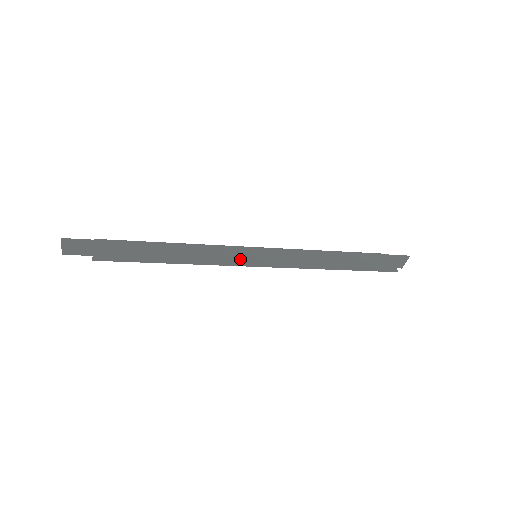
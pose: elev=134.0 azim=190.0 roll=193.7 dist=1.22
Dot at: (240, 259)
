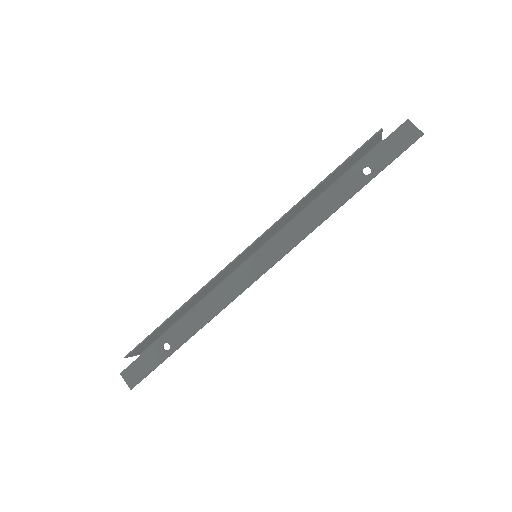
Dot at: (232, 264)
